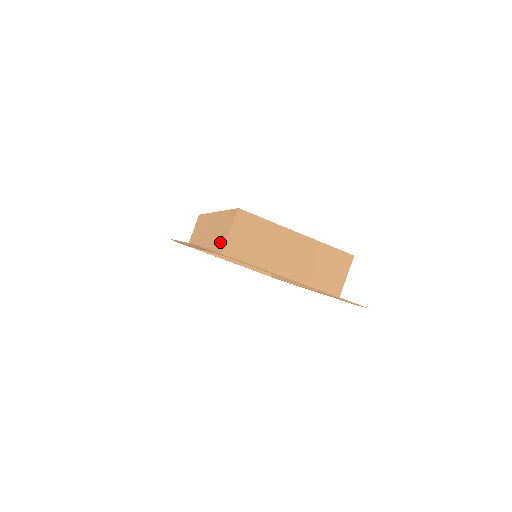
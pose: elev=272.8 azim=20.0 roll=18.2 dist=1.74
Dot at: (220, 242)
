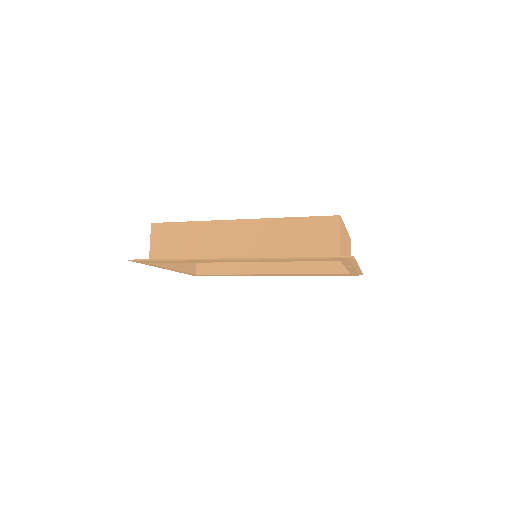
Dot at: (319, 249)
